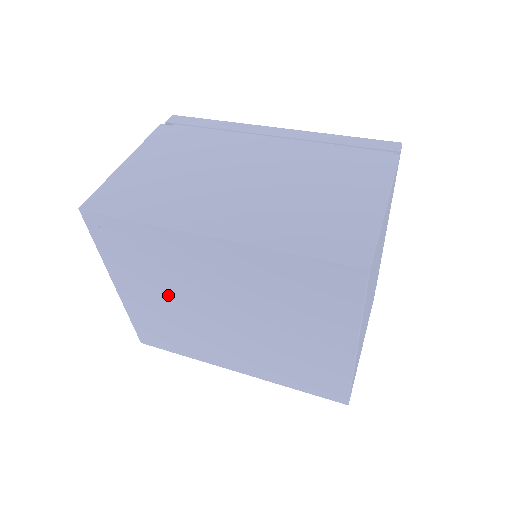
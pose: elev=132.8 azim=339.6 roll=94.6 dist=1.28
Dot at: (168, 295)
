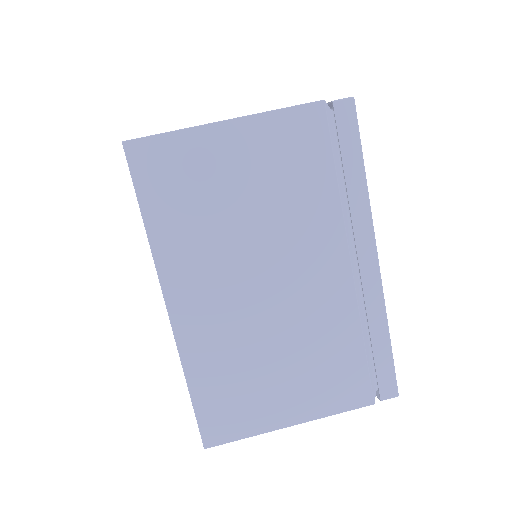
Dot at: occluded
